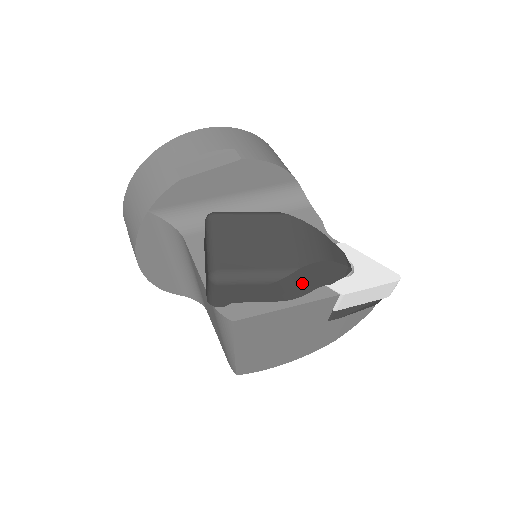
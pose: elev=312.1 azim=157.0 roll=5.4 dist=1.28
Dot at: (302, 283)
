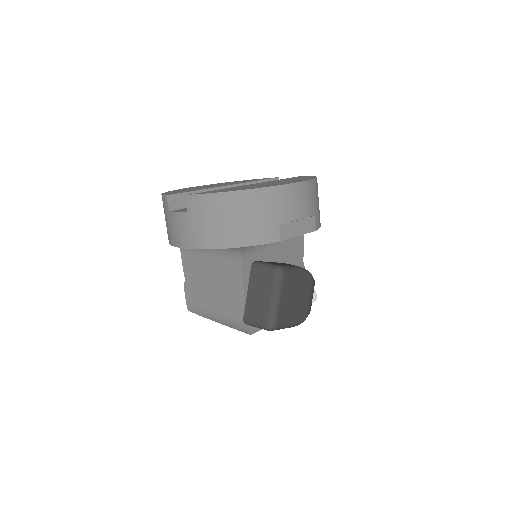
Dot at: occluded
